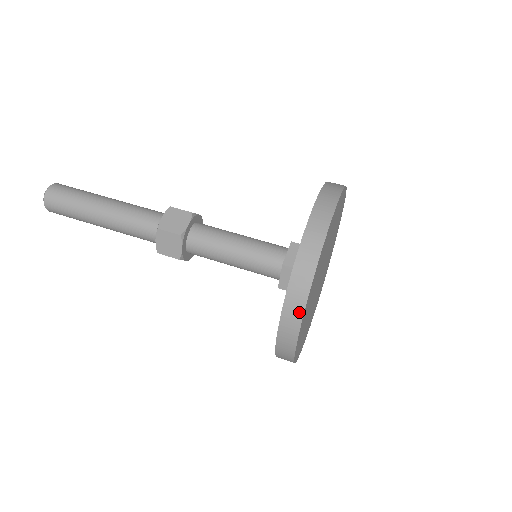
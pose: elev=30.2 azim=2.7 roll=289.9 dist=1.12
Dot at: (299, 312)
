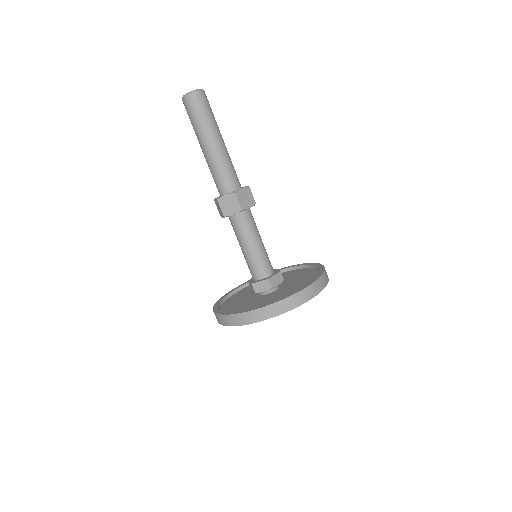
Dot at: (219, 322)
